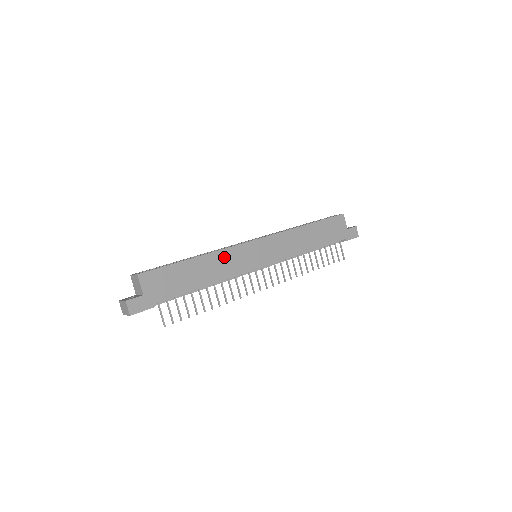
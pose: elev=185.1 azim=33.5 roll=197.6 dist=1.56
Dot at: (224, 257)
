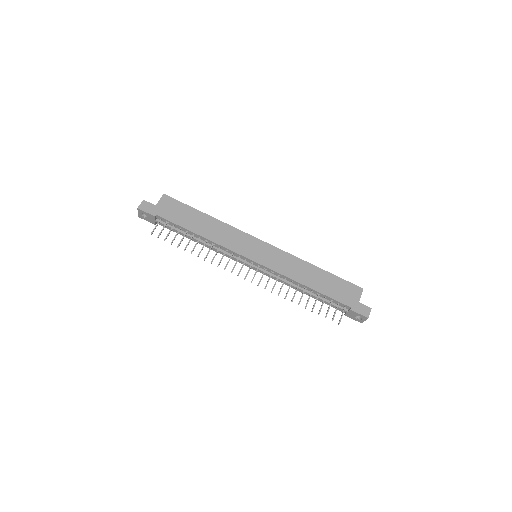
Dot at: (228, 231)
